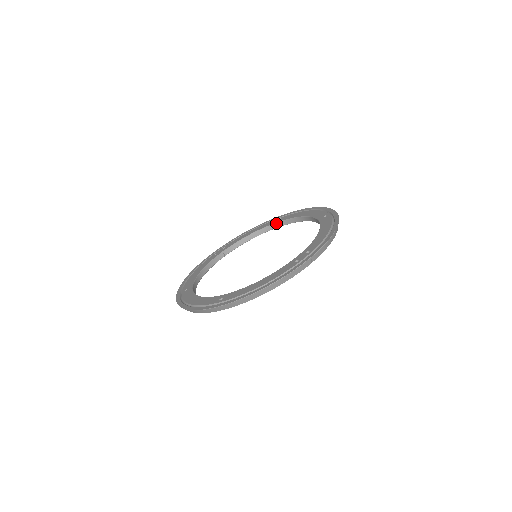
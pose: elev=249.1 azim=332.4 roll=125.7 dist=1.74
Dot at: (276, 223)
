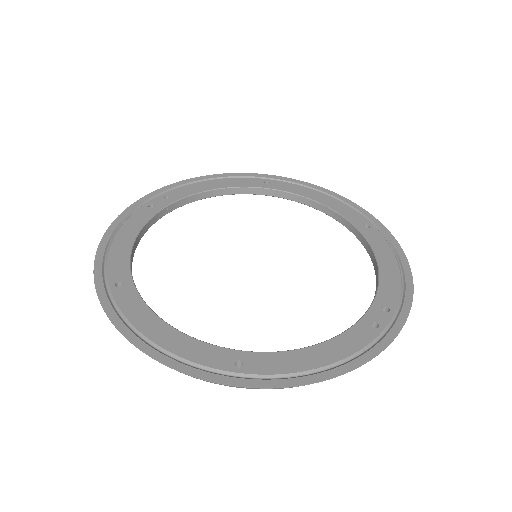
Dot at: (263, 188)
